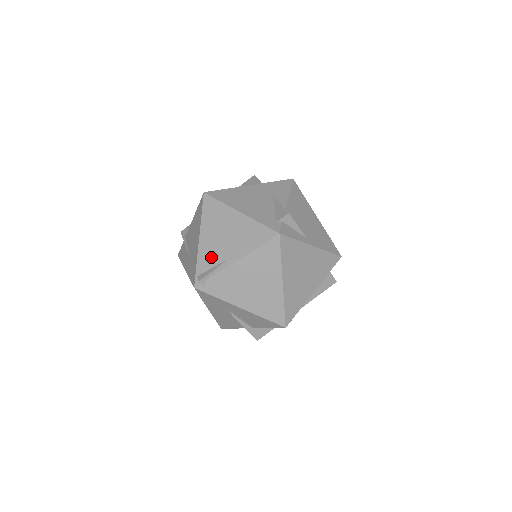
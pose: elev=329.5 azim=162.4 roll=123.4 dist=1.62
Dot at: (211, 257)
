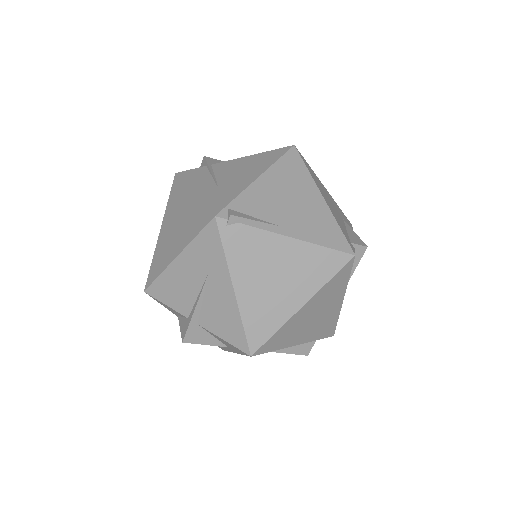
Dot at: (261, 206)
